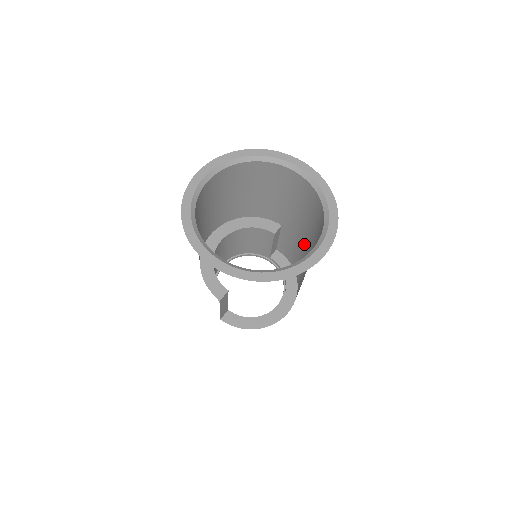
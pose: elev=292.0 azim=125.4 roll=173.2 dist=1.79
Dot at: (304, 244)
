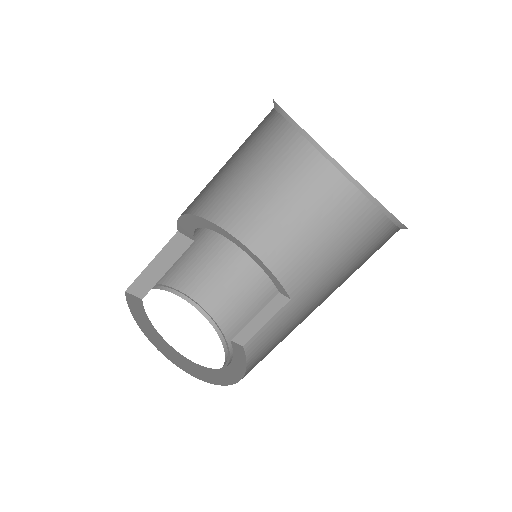
Dot at: (309, 313)
